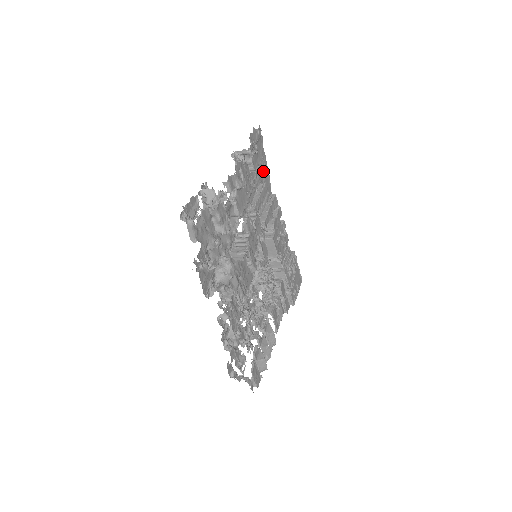
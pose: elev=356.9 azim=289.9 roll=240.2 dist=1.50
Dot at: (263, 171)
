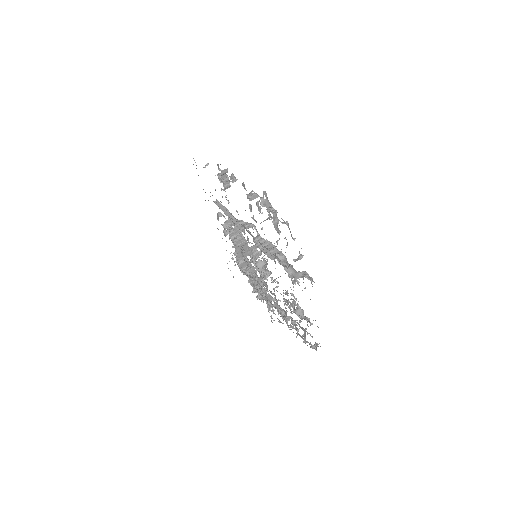
Dot at: (205, 192)
